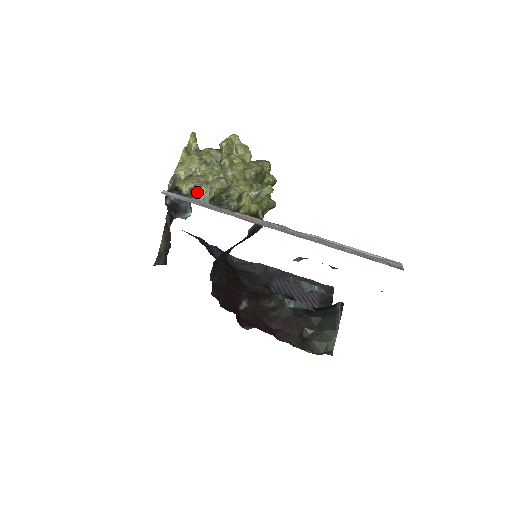
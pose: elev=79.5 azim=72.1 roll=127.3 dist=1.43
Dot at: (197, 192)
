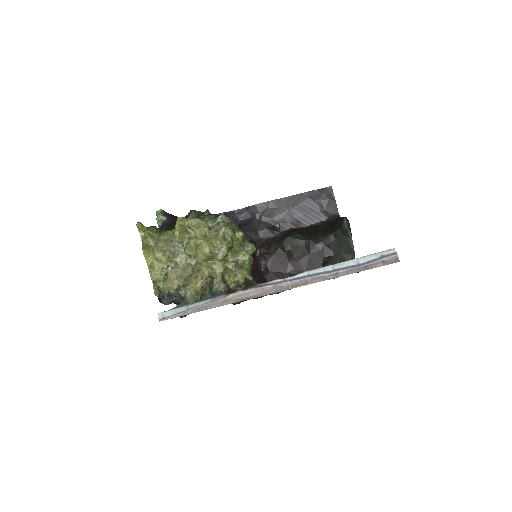
Dot at: (186, 300)
